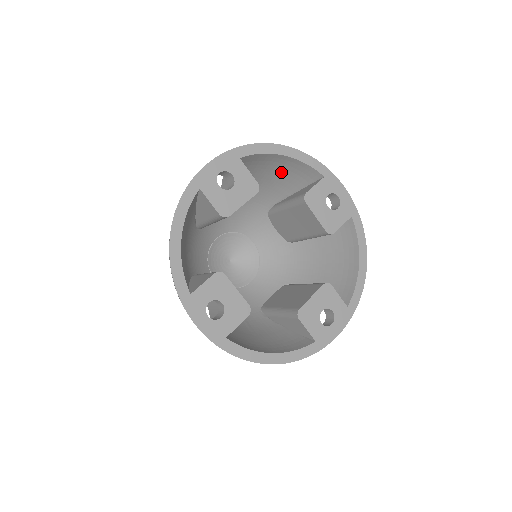
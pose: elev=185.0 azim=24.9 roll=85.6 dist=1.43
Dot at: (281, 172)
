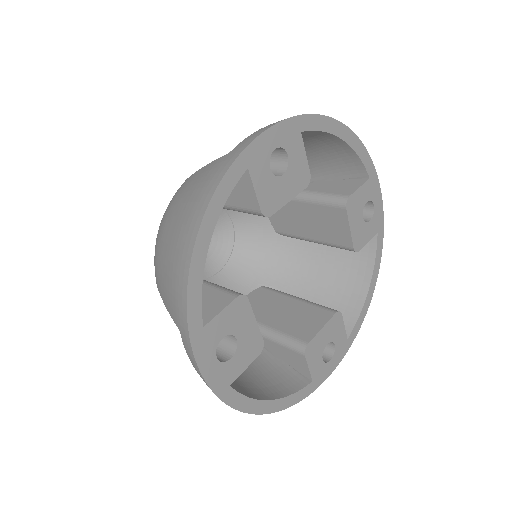
Dot at: (319, 155)
